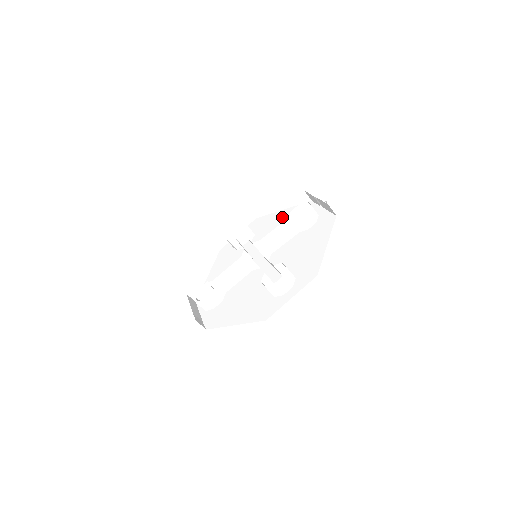
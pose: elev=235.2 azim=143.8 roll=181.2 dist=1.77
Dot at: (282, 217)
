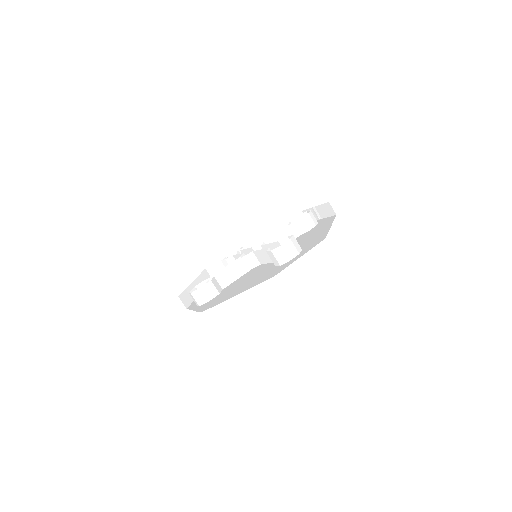
Dot at: occluded
